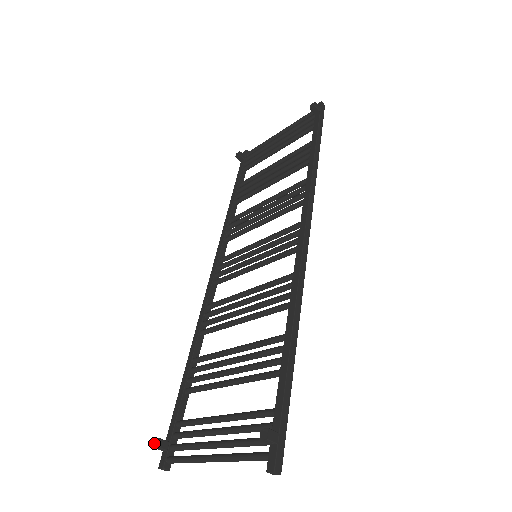
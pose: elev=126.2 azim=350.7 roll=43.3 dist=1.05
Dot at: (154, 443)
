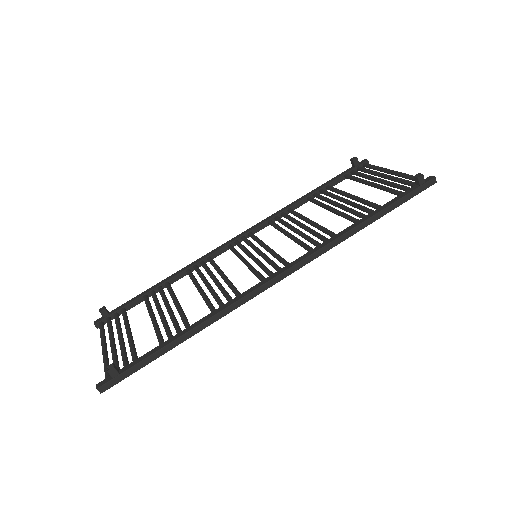
Dot at: occluded
